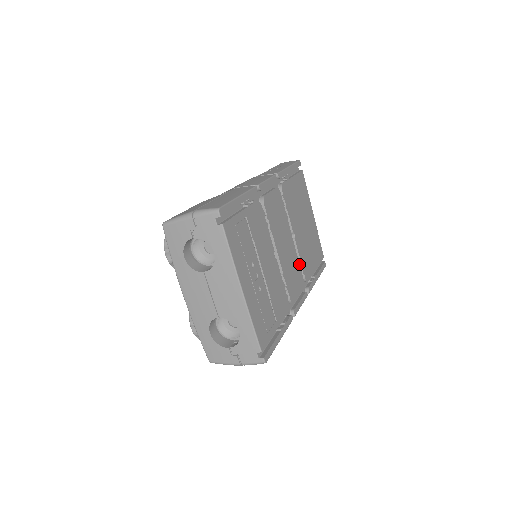
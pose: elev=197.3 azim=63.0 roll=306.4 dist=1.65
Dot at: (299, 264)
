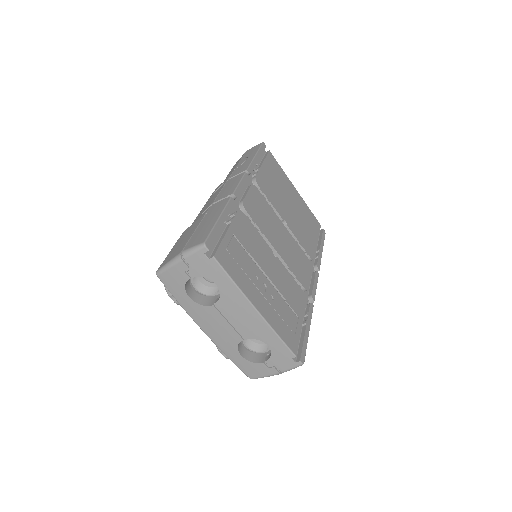
Dot at: (300, 248)
